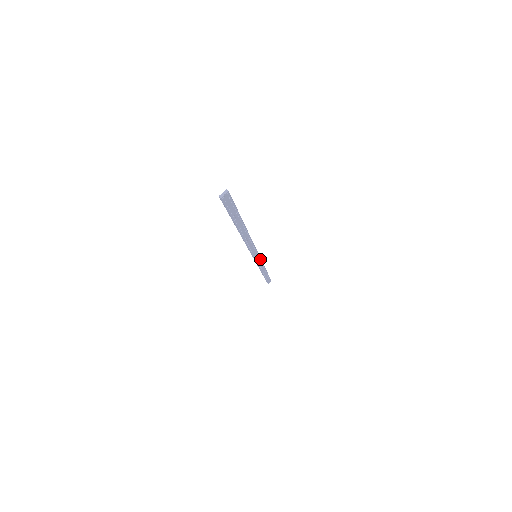
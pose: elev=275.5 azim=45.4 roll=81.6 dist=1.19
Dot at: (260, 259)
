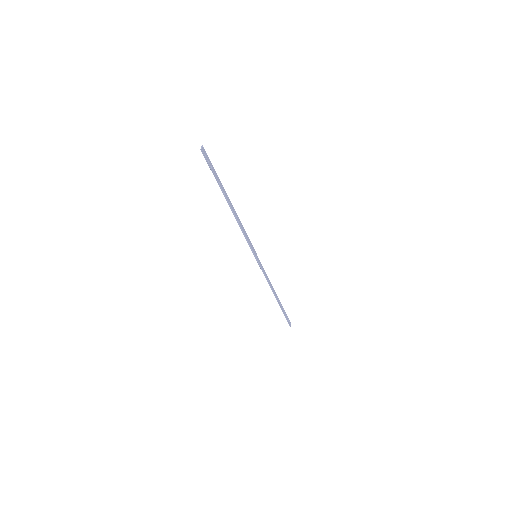
Dot at: occluded
